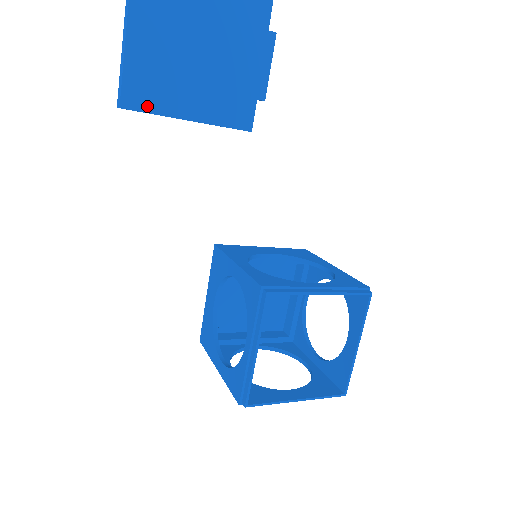
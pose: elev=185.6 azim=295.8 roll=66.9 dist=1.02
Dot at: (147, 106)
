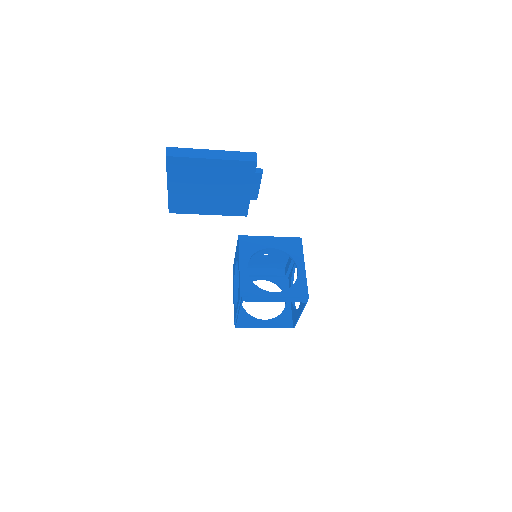
Dot at: (183, 211)
